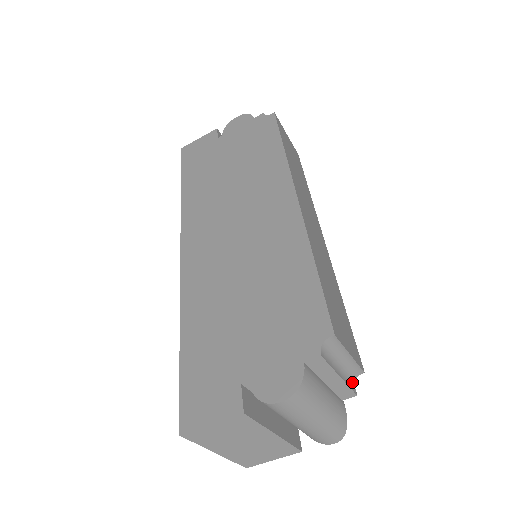
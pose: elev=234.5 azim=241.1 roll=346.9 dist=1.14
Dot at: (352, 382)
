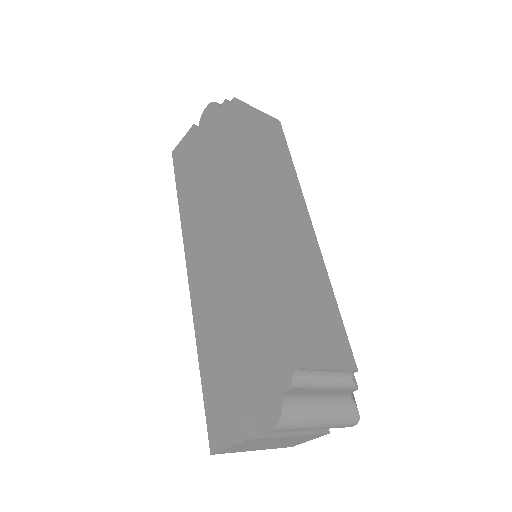
Dot at: (348, 381)
